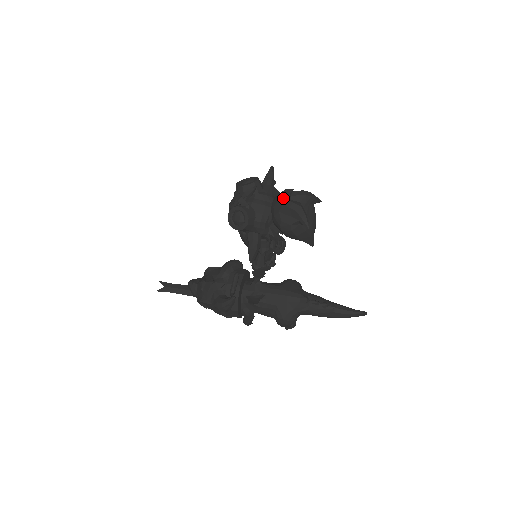
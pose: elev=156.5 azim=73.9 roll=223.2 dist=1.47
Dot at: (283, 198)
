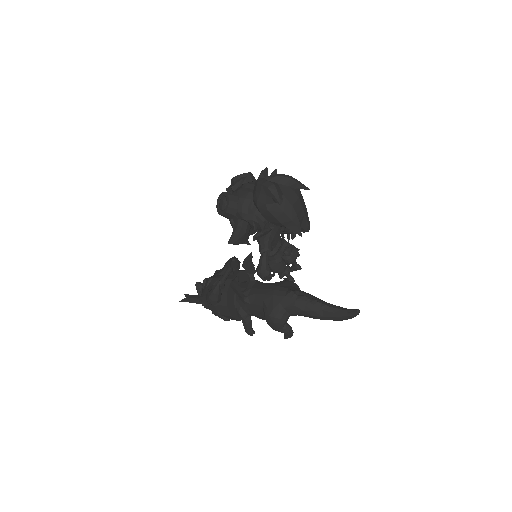
Dot at: (259, 179)
